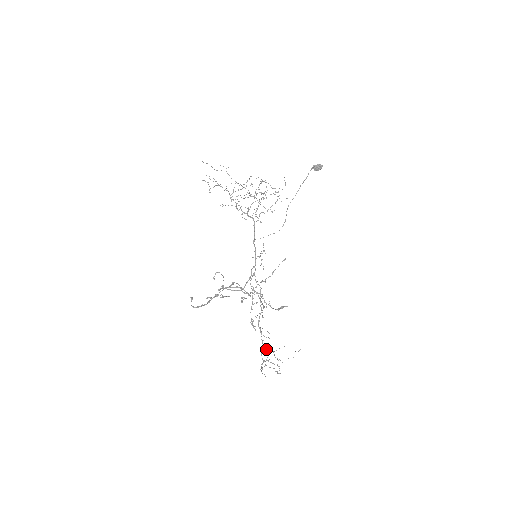
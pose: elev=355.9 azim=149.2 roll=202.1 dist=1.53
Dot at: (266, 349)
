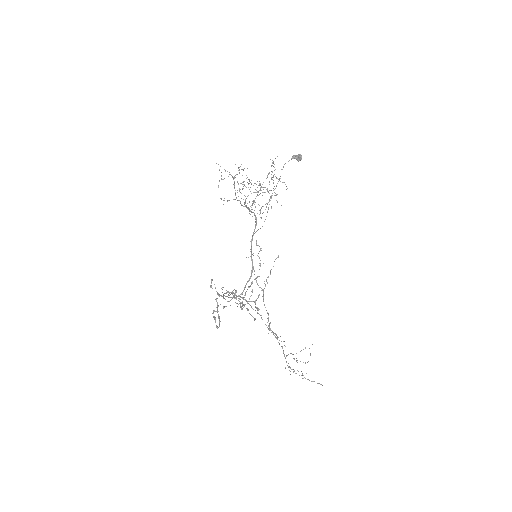
Dot at: (288, 354)
